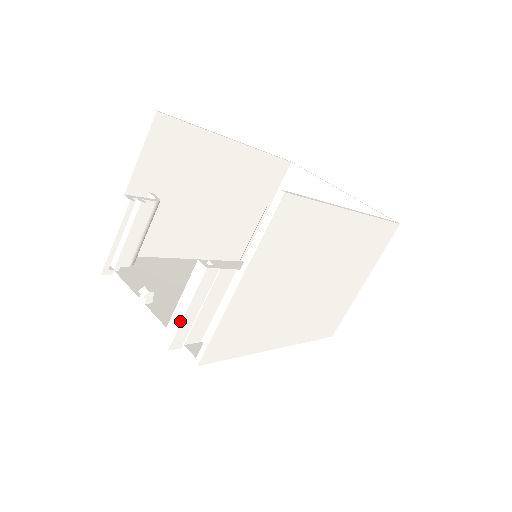
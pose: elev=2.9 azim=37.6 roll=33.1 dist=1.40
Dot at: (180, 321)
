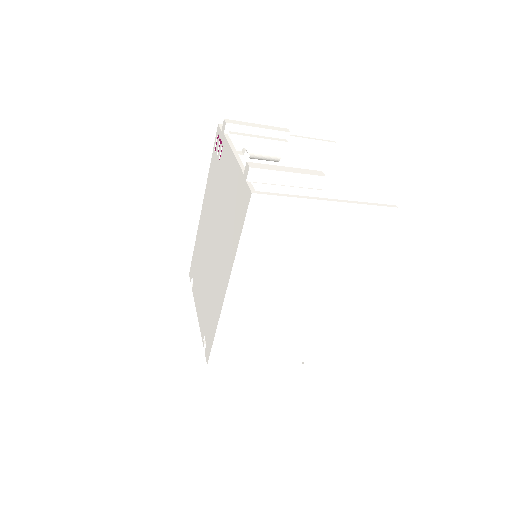
Dot at: (278, 170)
